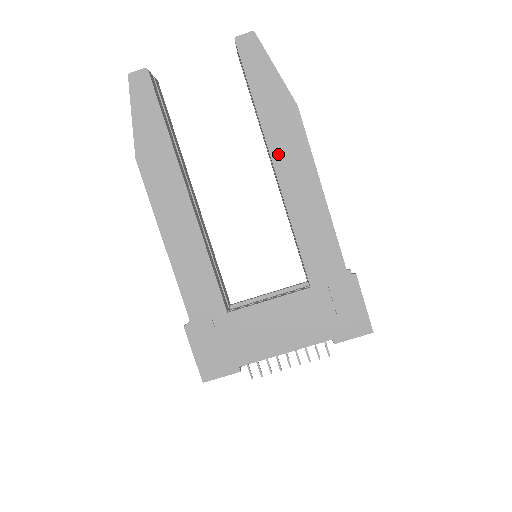
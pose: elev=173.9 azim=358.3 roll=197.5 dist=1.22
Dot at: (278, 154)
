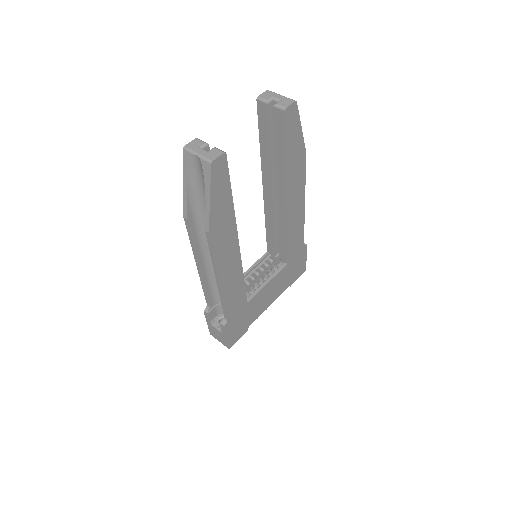
Dot at: (290, 191)
